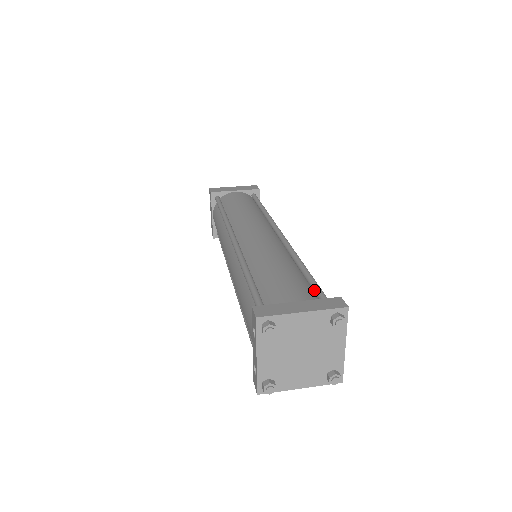
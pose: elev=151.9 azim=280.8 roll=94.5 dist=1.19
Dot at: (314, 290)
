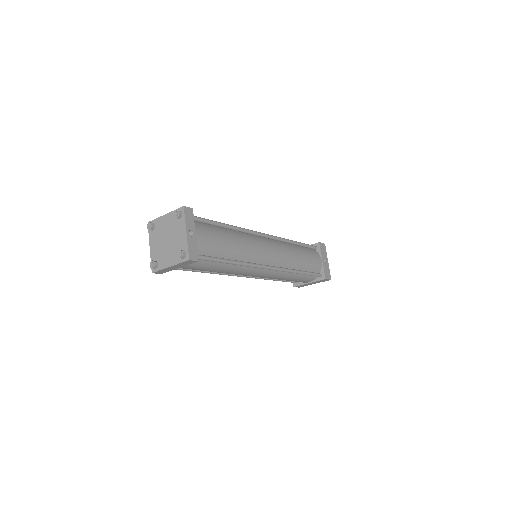
Dot at: occluded
